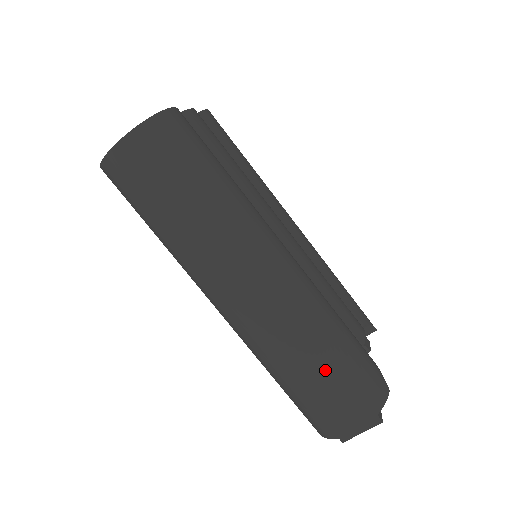
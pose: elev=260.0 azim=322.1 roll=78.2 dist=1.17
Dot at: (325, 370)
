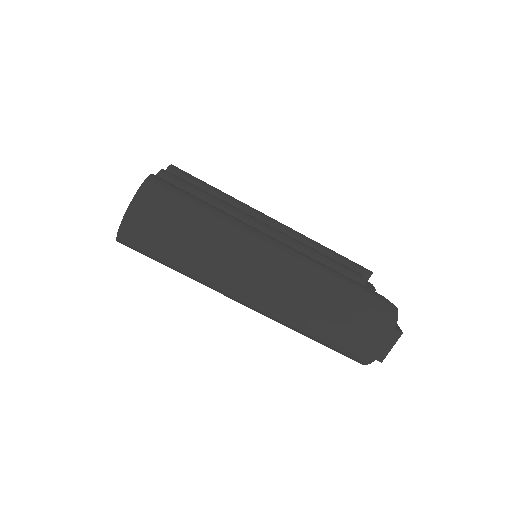
Dot at: (343, 313)
